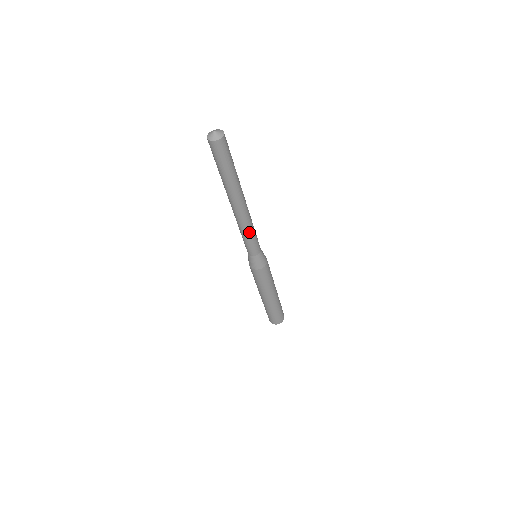
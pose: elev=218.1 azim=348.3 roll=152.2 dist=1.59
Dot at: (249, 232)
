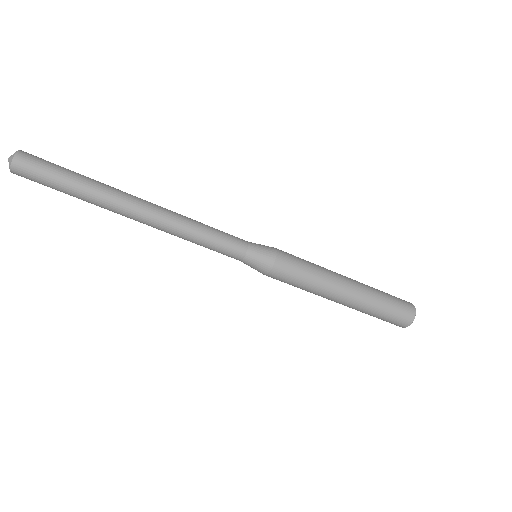
Dot at: (197, 227)
